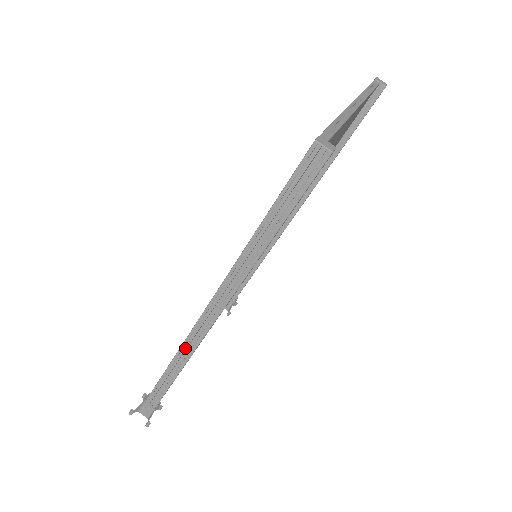
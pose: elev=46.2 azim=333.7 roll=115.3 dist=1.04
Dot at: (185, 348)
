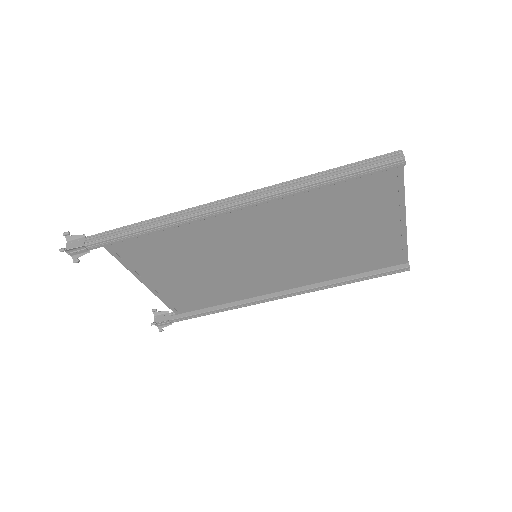
Dot at: (180, 213)
